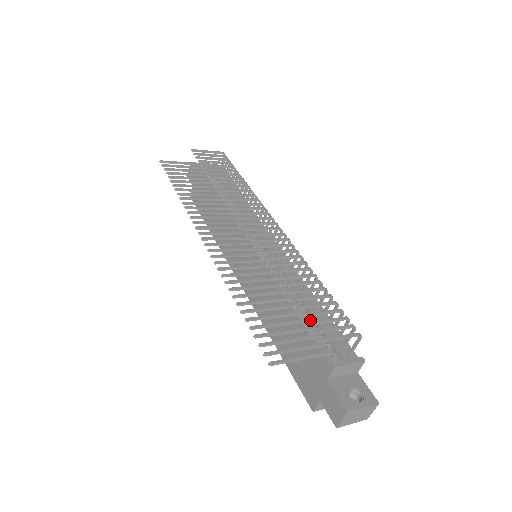
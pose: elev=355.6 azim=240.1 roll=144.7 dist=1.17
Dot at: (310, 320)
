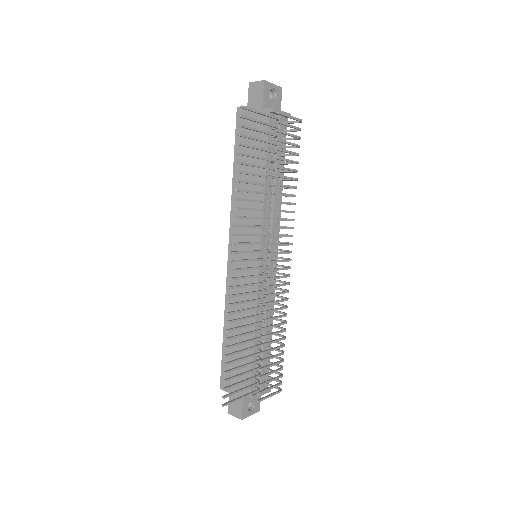
Dot at: occluded
